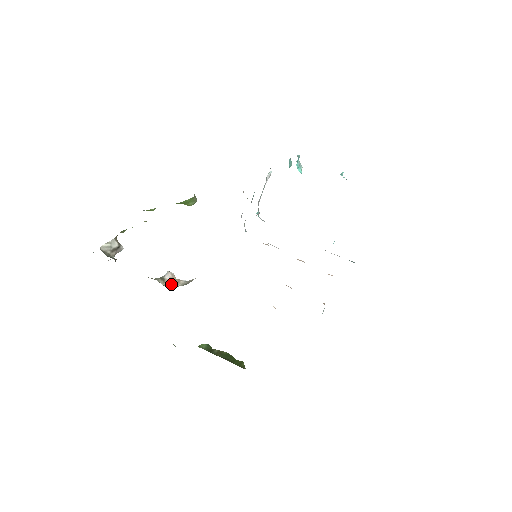
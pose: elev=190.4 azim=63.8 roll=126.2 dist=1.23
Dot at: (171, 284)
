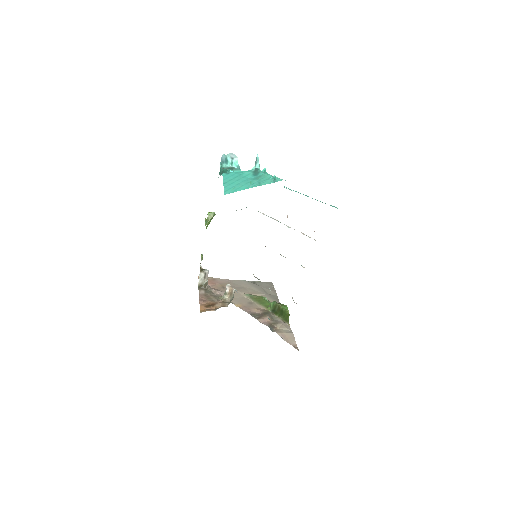
Dot at: (230, 295)
